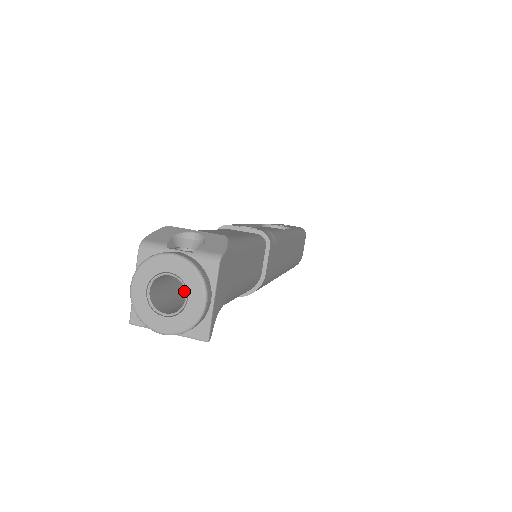
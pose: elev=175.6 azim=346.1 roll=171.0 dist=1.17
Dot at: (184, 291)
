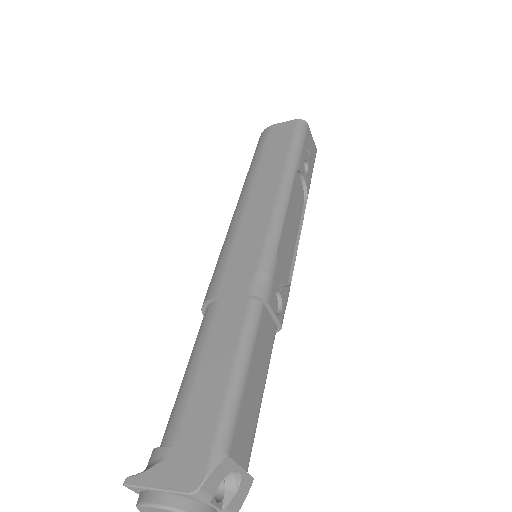
Dot at: occluded
